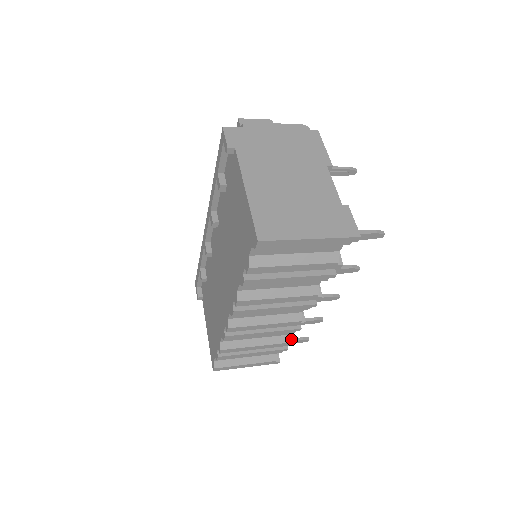
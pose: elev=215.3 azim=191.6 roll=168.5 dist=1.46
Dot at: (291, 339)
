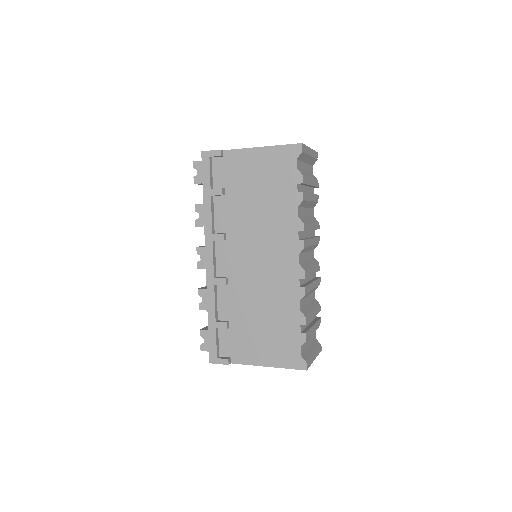
Dot at: occluded
